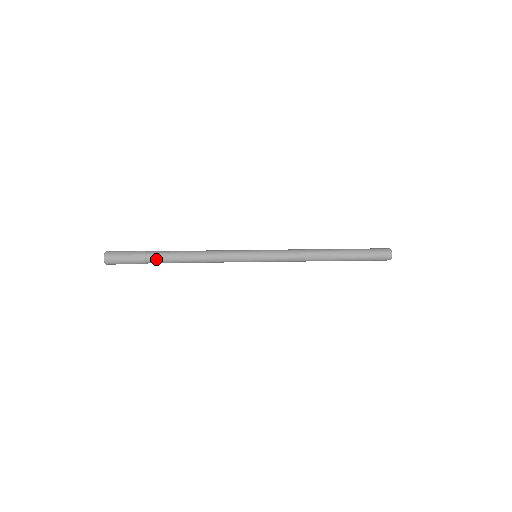
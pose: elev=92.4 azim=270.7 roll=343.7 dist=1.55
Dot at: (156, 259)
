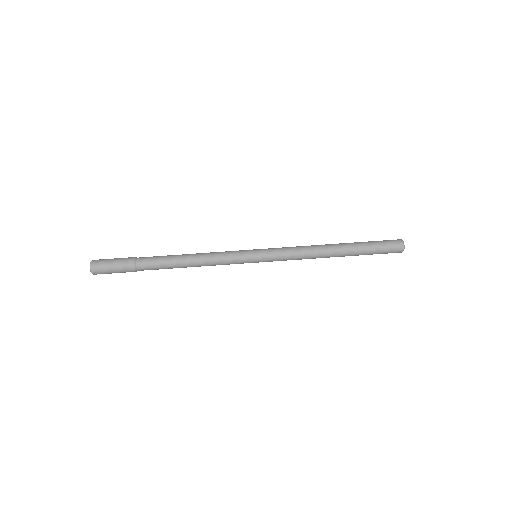
Dot at: (147, 267)
